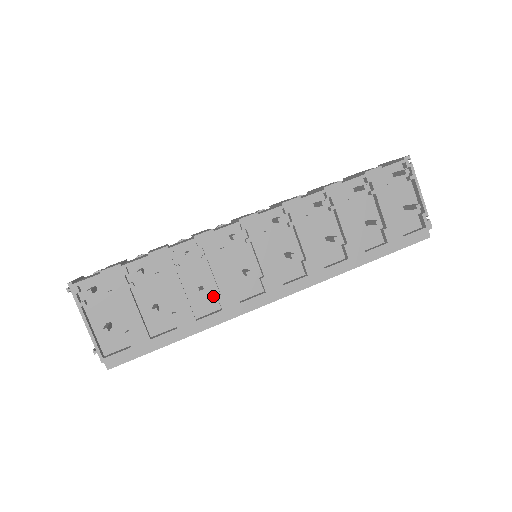
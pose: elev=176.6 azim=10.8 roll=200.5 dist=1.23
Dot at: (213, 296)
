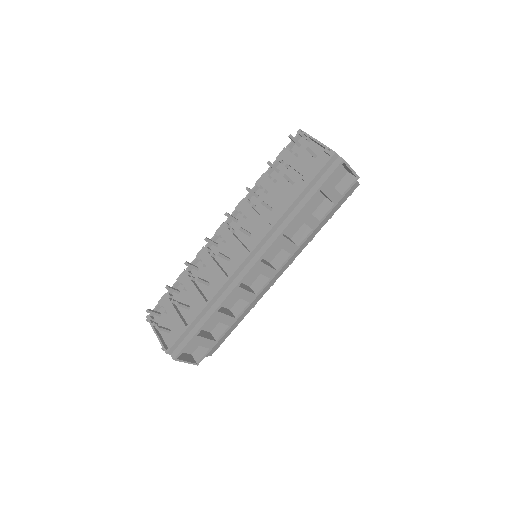
Dot at: (216, 284)
